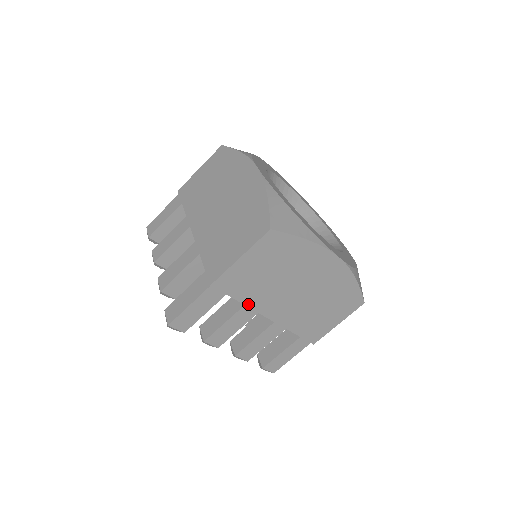
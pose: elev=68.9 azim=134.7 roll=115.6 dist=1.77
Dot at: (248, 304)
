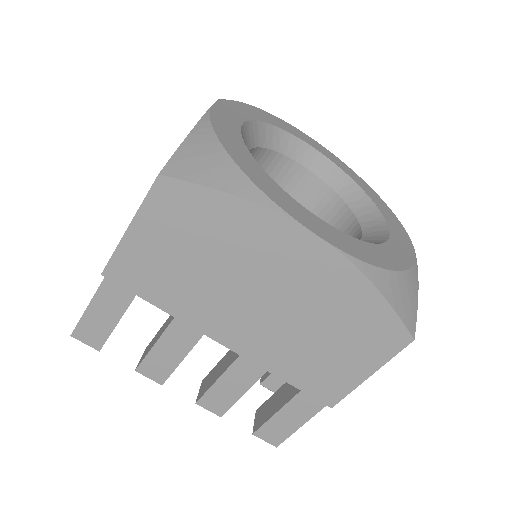
Dot at: (177, 315)
